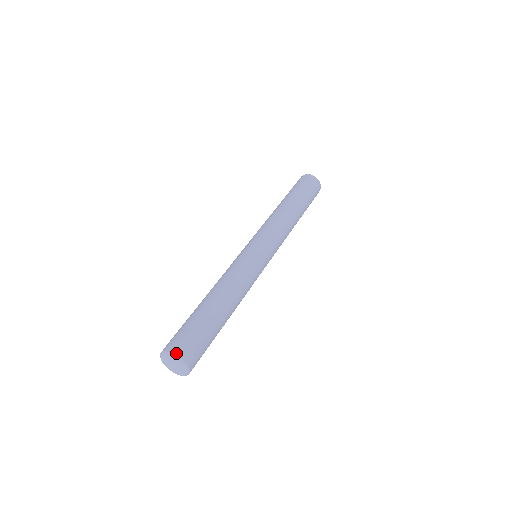
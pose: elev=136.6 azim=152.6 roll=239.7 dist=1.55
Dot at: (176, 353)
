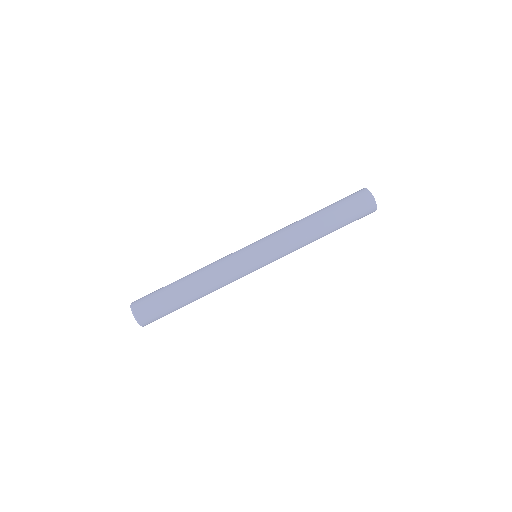
Dot at: (137, 317)
